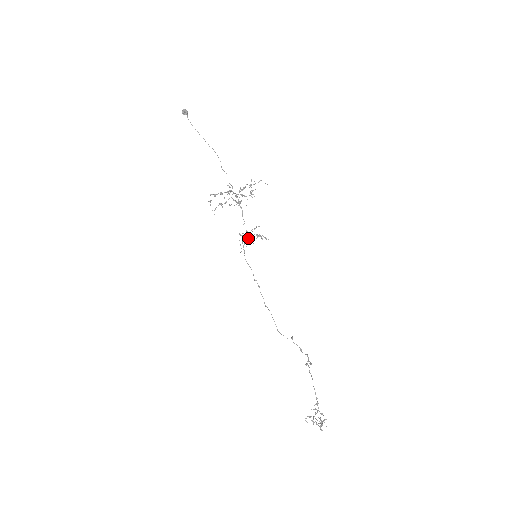
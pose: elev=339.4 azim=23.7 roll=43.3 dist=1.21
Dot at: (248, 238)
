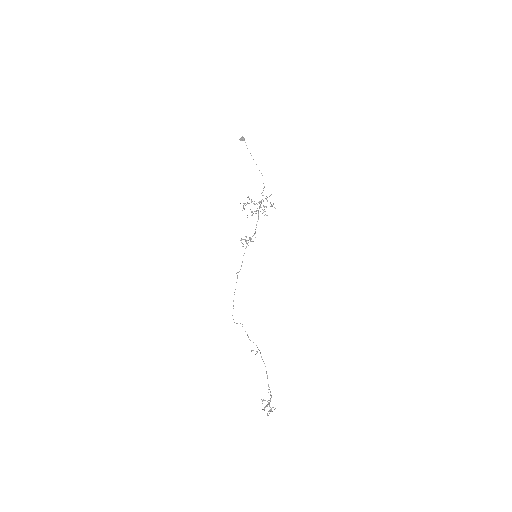
Dot at: (245, 240)
